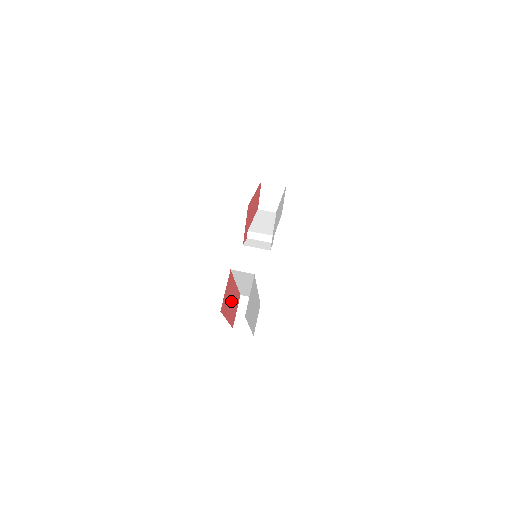
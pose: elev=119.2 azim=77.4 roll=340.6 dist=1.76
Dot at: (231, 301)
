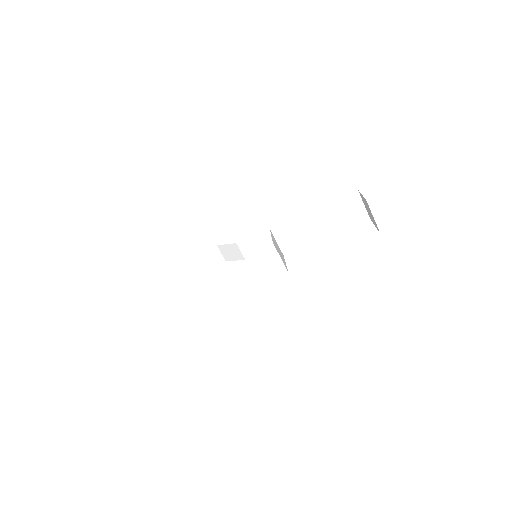
Dot at: occluded
